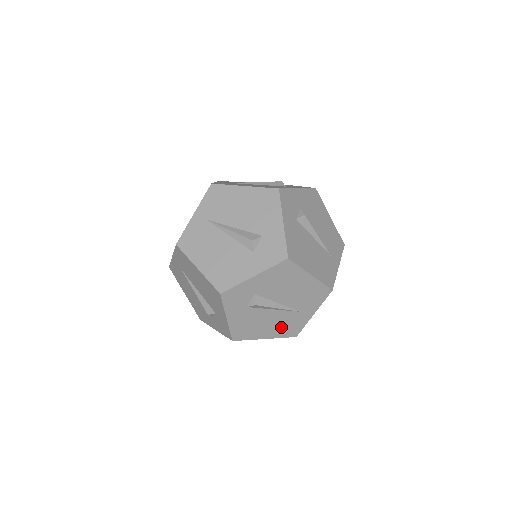
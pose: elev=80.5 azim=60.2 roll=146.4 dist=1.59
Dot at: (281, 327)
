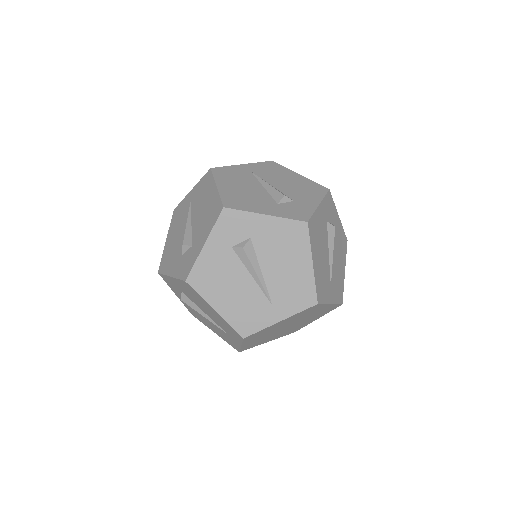
Dot at: (240, 308)
